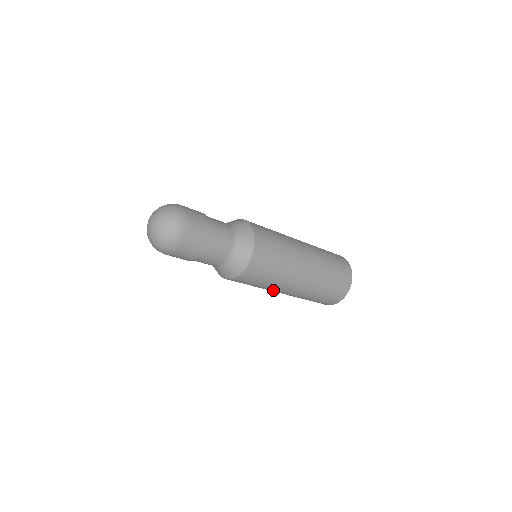
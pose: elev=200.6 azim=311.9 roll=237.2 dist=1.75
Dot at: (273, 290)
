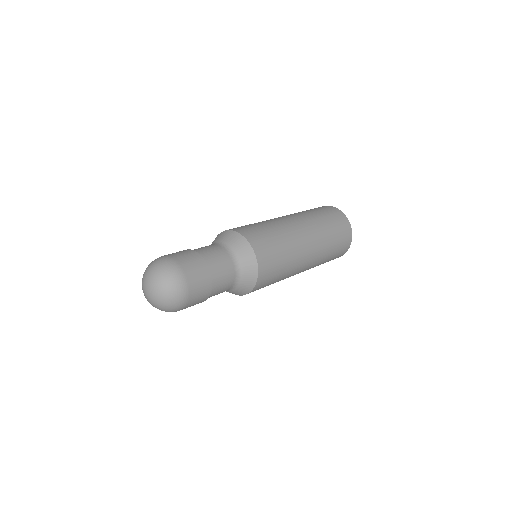
Dot at: occluded
